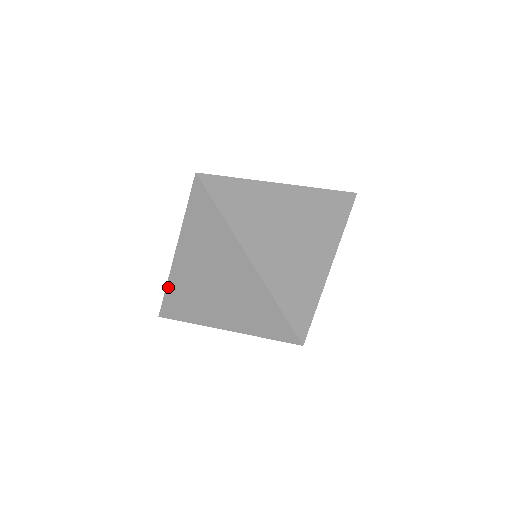
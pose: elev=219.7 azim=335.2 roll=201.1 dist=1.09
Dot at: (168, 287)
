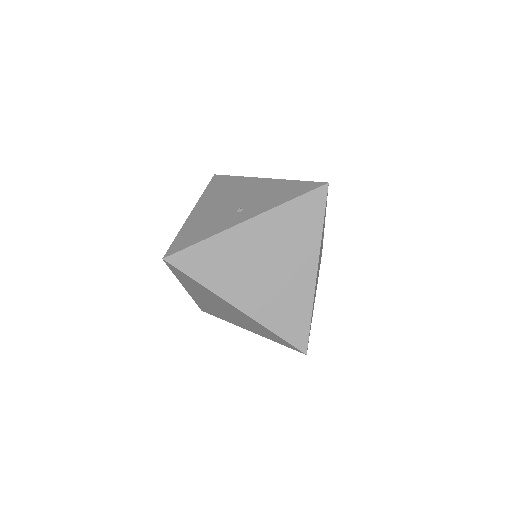
Dot at: (195, 301)
